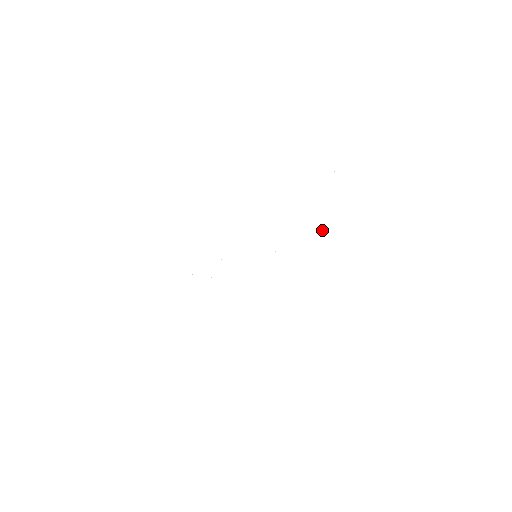
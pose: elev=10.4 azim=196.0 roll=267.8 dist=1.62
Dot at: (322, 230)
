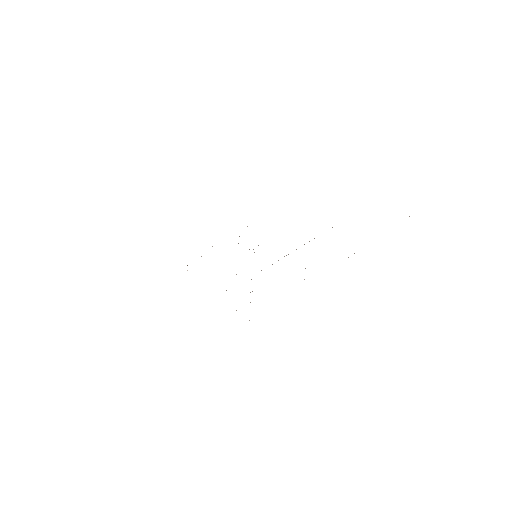
Dot at: occluded
